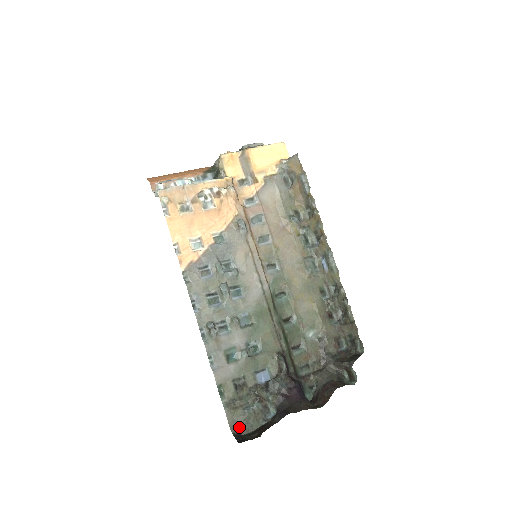
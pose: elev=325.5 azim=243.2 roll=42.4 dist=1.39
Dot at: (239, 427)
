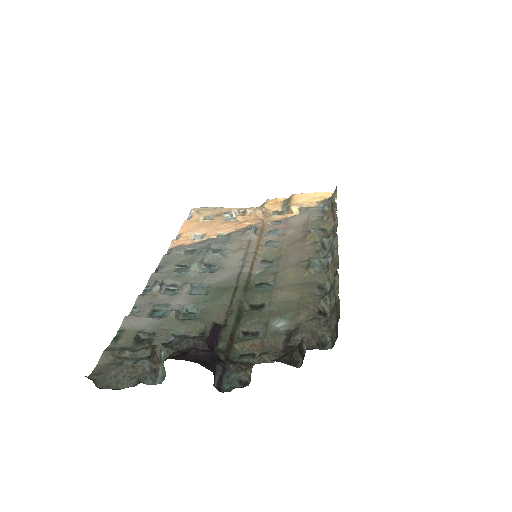
Dot at: (102, 377)
